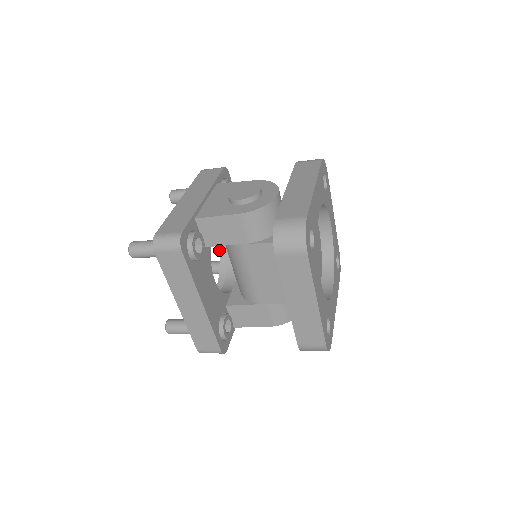
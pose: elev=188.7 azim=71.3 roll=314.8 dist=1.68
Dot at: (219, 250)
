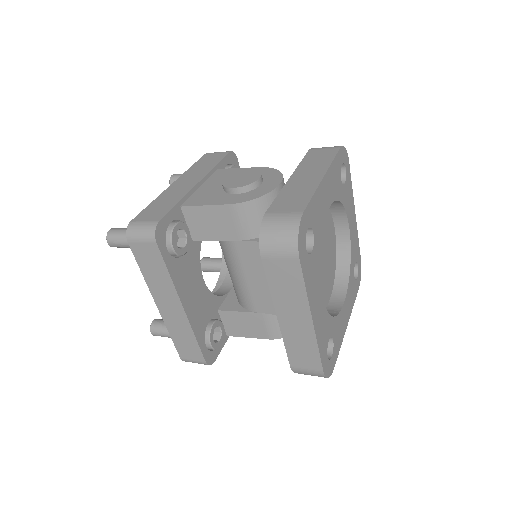
Dot at: occluded
